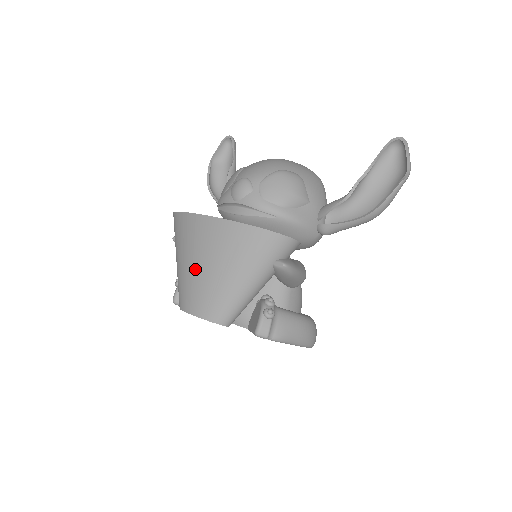
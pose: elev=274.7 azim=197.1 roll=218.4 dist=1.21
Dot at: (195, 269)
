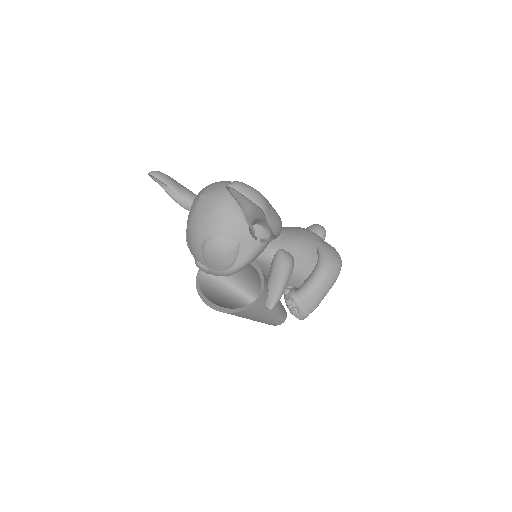
Dot at: occluded
